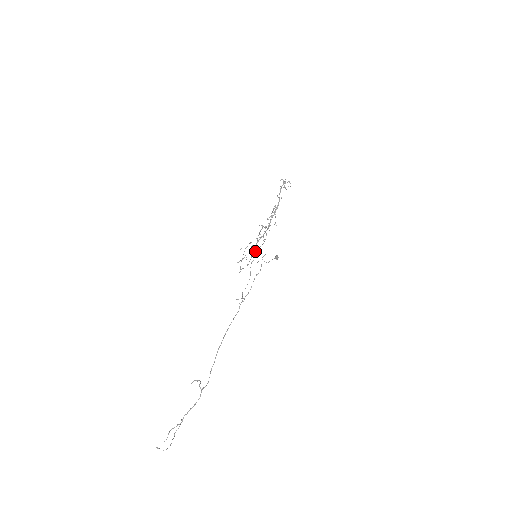
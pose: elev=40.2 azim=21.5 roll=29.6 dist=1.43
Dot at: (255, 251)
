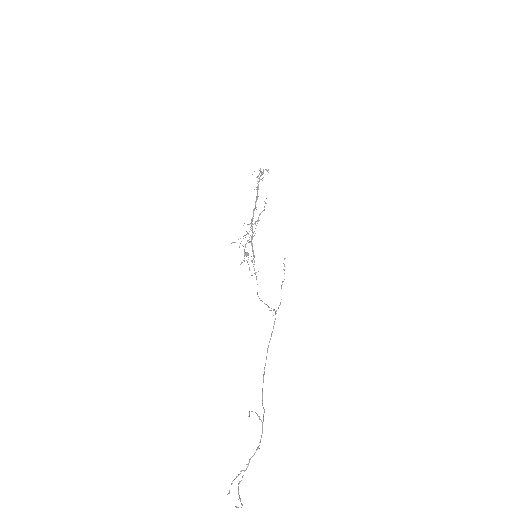
Dot at: (253, 250)
